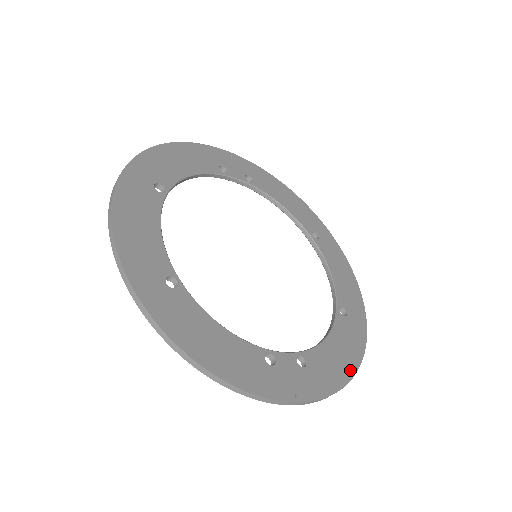
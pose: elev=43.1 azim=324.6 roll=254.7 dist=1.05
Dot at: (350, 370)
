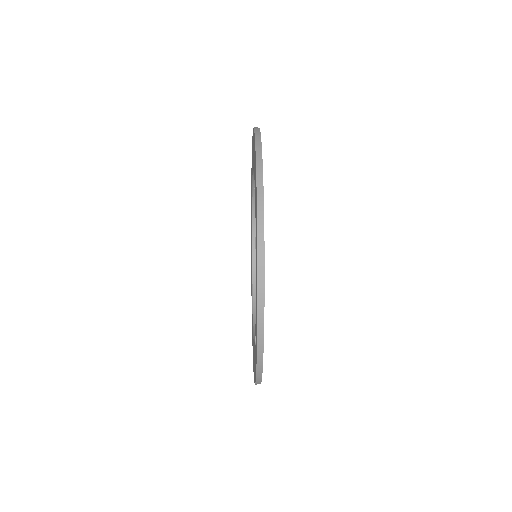
Dot at: occluded
